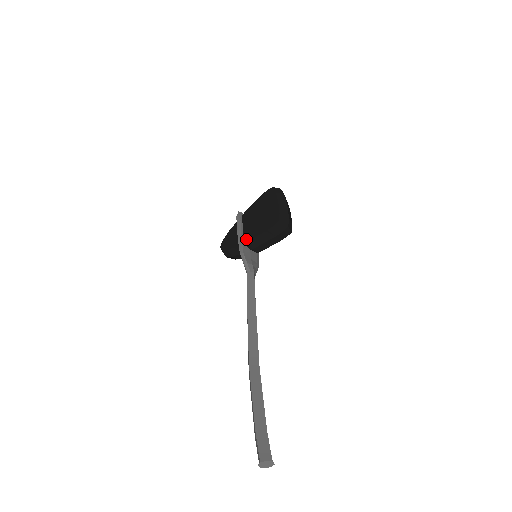
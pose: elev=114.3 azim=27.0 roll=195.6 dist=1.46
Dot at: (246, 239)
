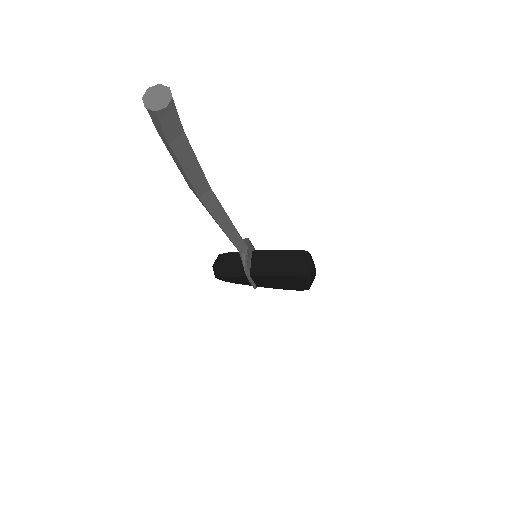
Dot at: (257, 251)
